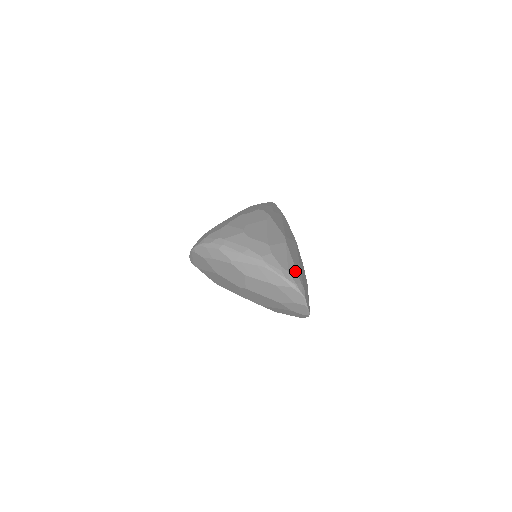
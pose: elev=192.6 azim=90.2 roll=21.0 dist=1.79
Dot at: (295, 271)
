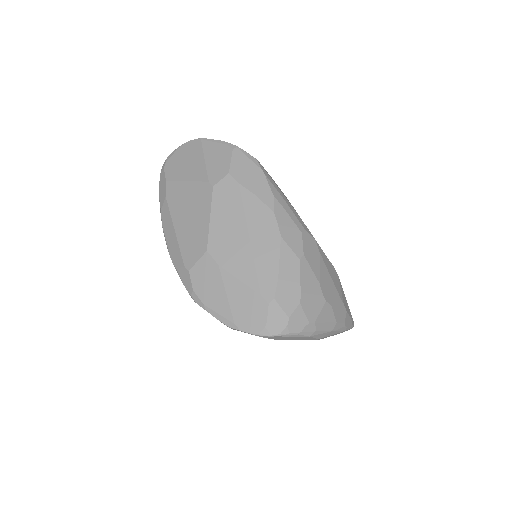
Dot at: occluded
